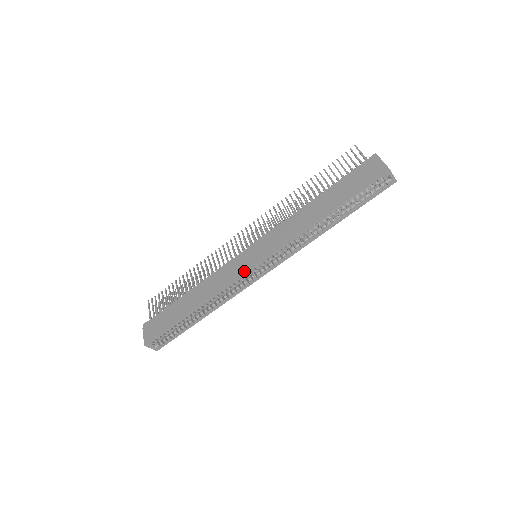
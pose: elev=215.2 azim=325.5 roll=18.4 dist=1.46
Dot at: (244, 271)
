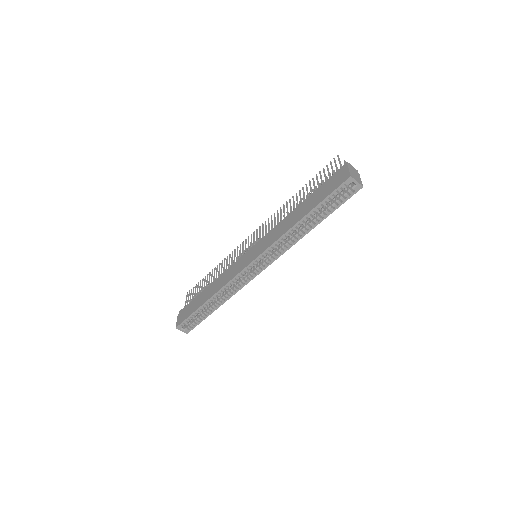
Dot at: (242, 269)
